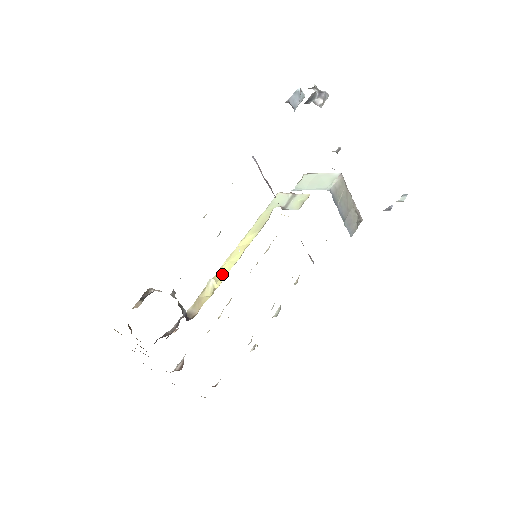
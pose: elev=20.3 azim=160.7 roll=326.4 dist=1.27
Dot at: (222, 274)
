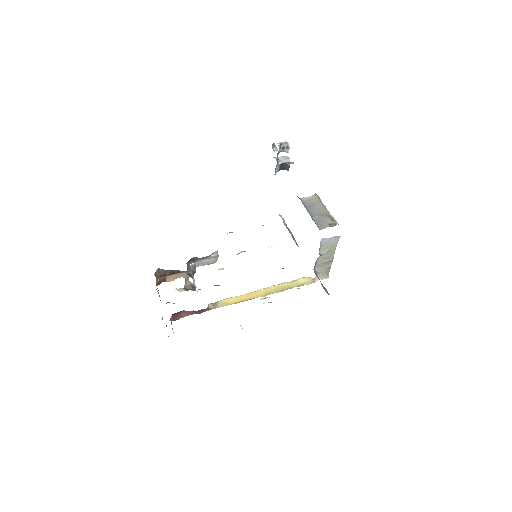
Dot at: occluded
